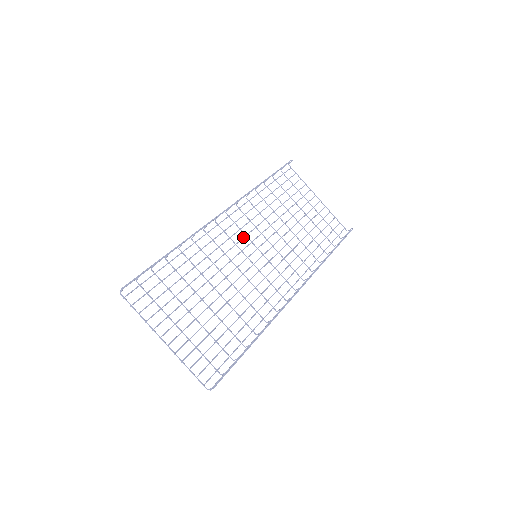
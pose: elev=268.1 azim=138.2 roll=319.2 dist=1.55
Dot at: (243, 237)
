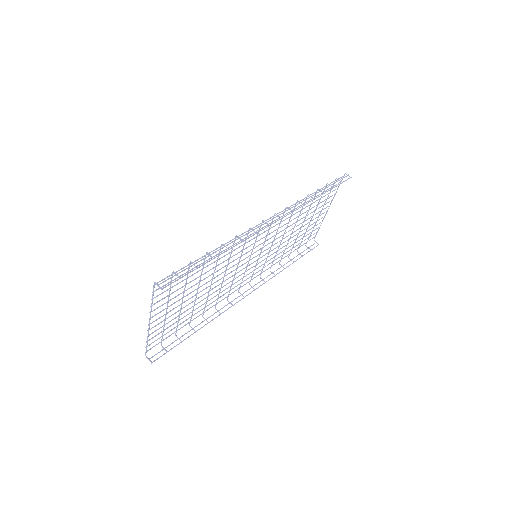
Dot at: (264, 237)
